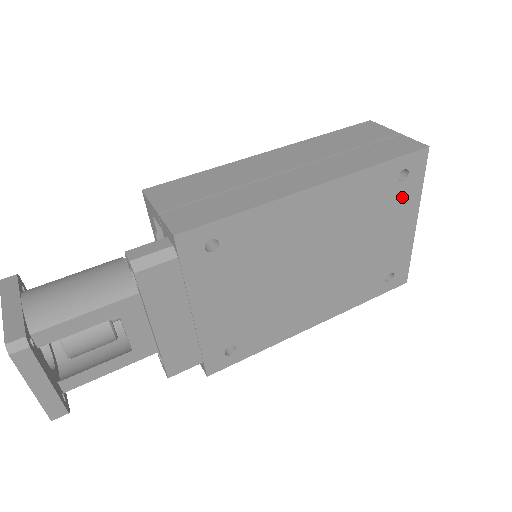
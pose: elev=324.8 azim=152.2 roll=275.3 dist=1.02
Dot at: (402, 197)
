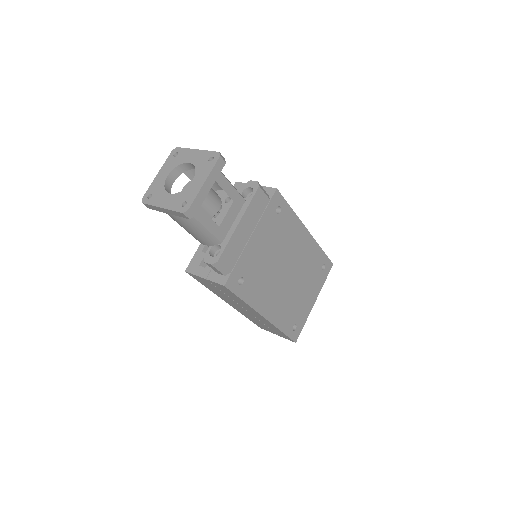
Dot at: (318, 279)
